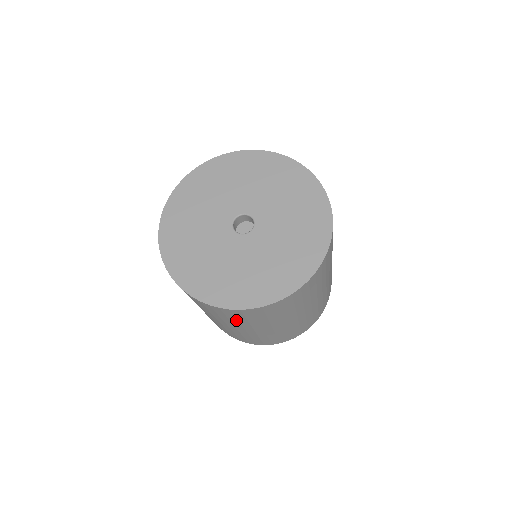
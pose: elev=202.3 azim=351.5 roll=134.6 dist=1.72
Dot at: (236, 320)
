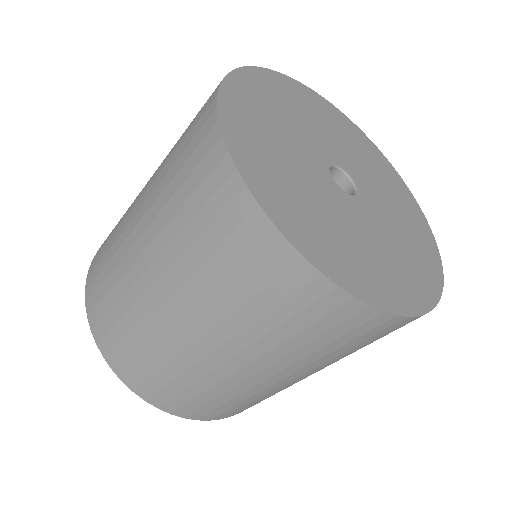
Dot at: (304, 341)
